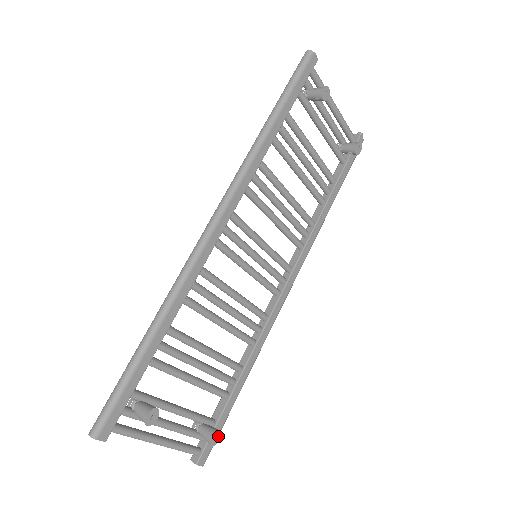
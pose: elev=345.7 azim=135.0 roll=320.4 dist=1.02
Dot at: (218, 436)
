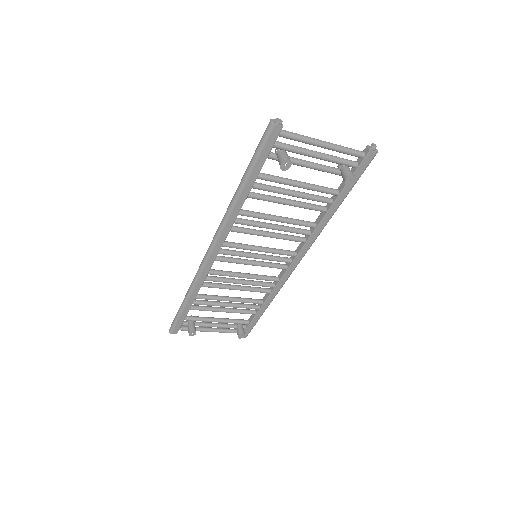
Dot at: (243, 335)
